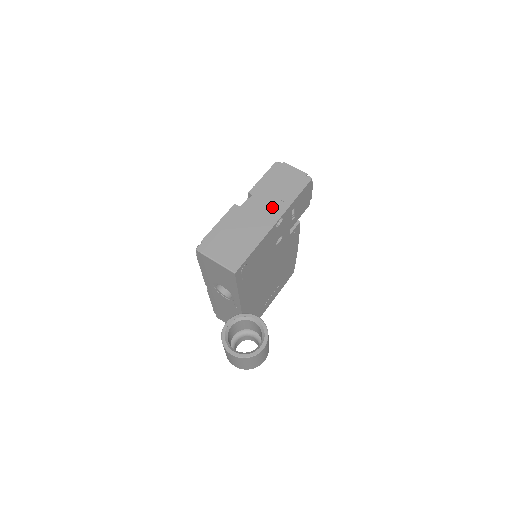
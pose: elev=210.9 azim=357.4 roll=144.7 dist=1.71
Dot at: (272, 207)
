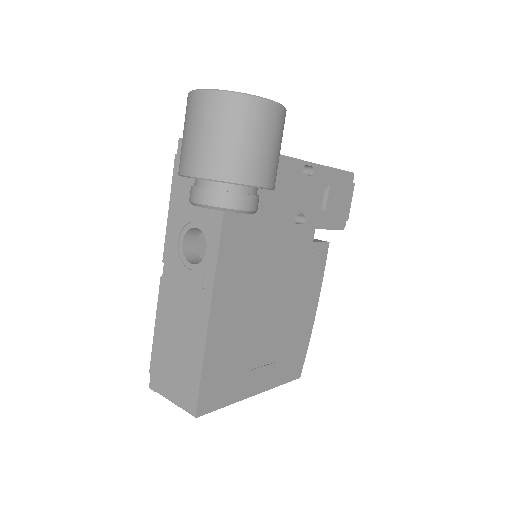
Dot at: occluded
